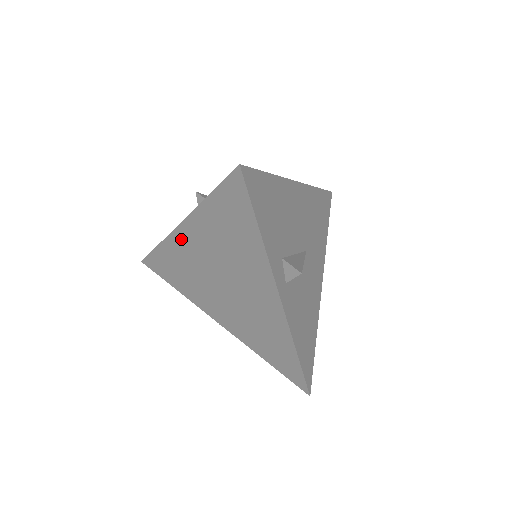
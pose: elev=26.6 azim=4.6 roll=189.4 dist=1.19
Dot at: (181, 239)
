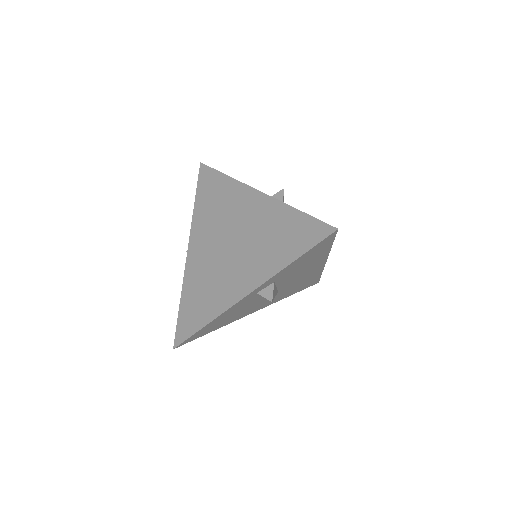
Dot at: (246, 195)
